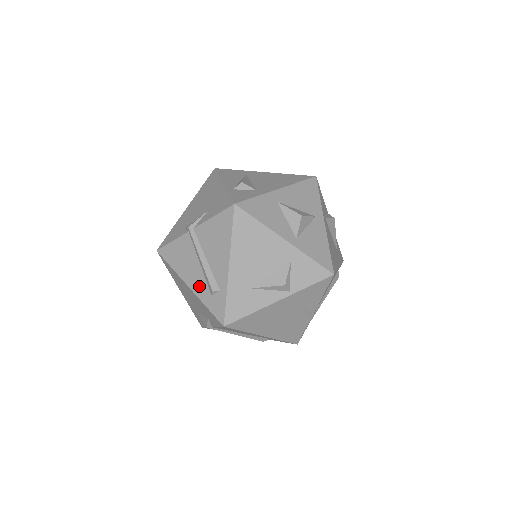
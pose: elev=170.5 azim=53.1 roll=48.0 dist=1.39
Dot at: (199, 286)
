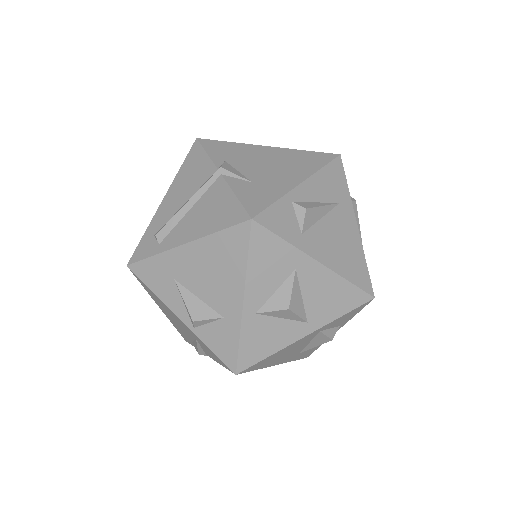
Dot at: (163, 214)
